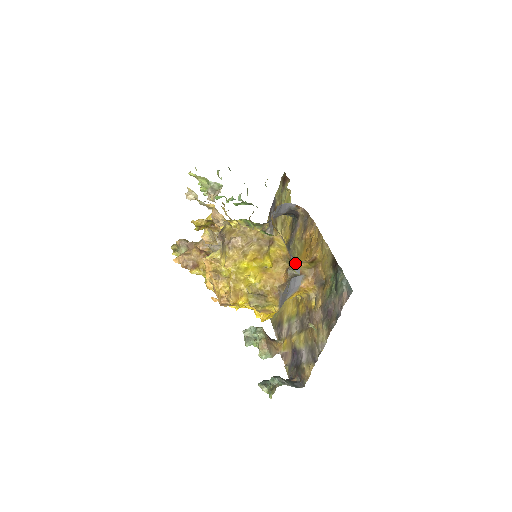
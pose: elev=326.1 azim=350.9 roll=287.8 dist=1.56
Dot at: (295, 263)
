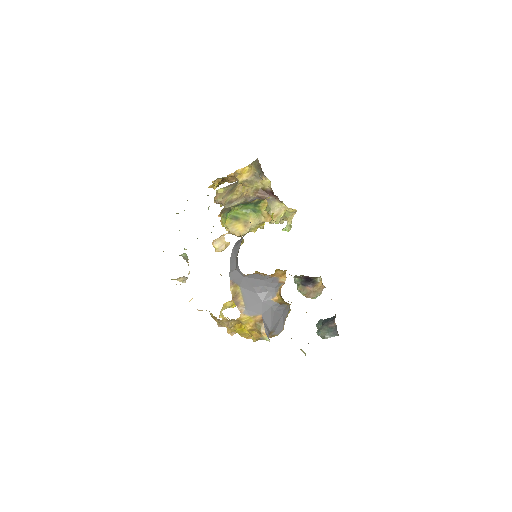
Dot at: (271, 302)
